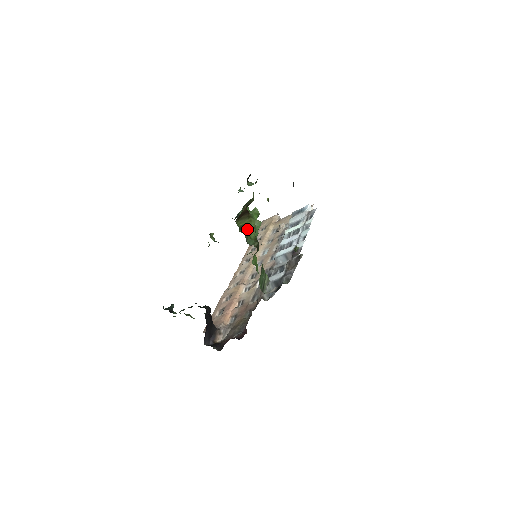
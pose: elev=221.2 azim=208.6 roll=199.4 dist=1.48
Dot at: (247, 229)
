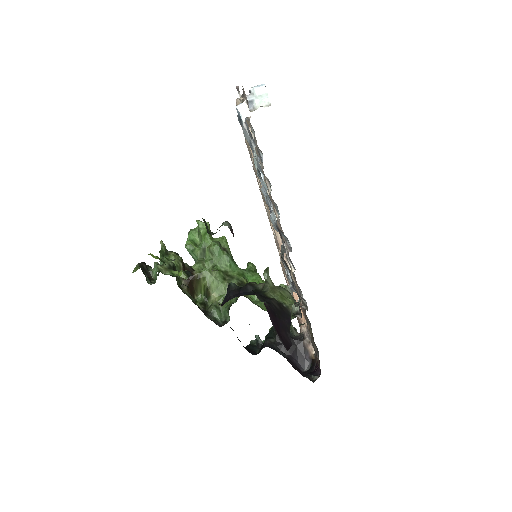
Dot at: (211, 291)
